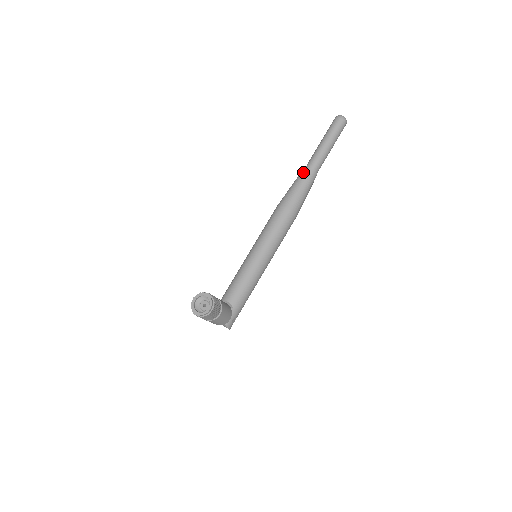
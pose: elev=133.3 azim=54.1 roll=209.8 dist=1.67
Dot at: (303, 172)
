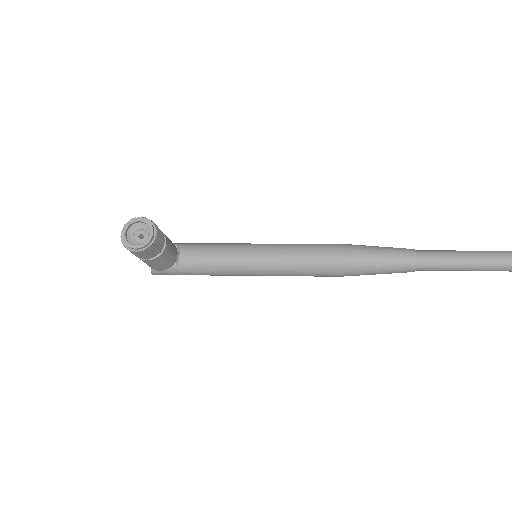
Dot at: (406, 252)
